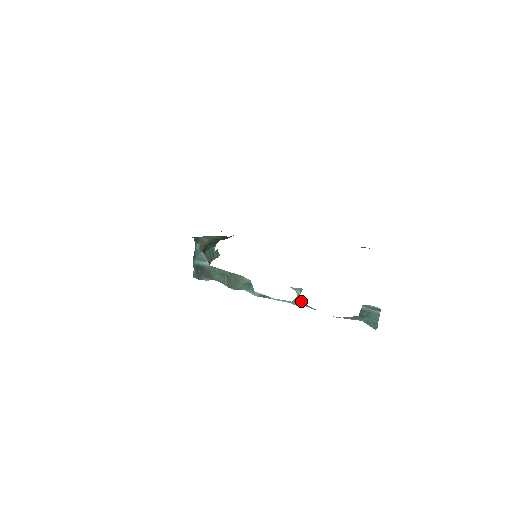
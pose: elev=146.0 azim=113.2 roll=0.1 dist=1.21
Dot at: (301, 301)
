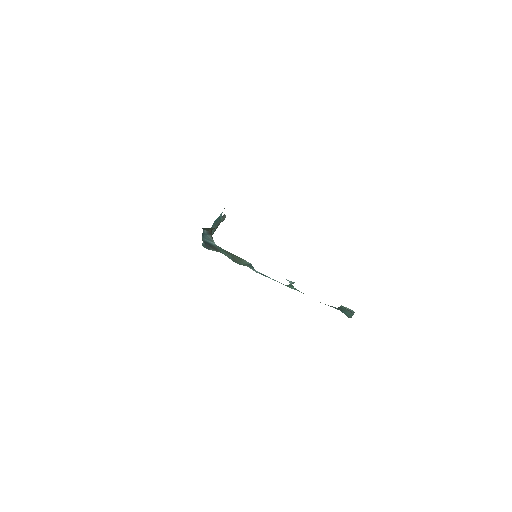
Dot at: (293, 287)
